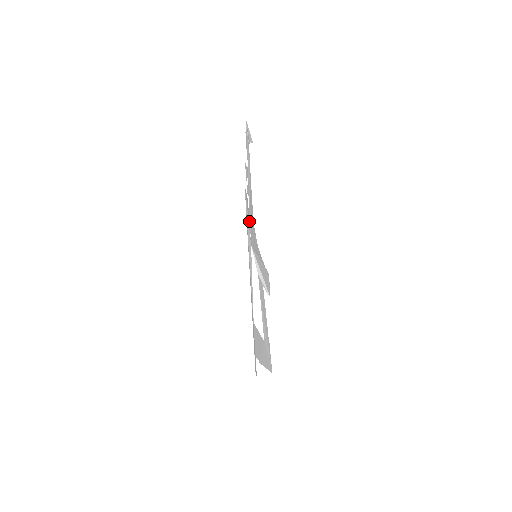
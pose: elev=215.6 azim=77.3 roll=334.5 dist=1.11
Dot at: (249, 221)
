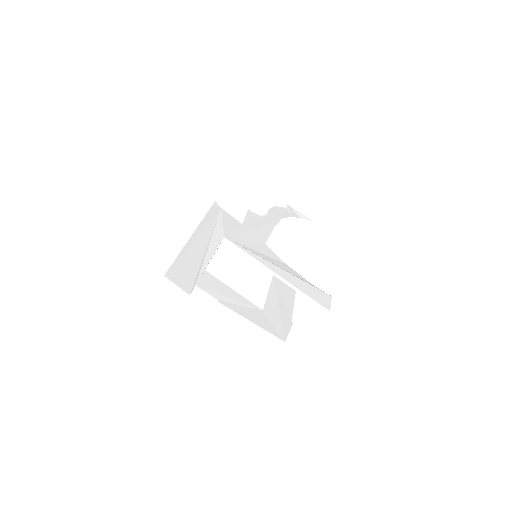
Dot at: (234, 230)
